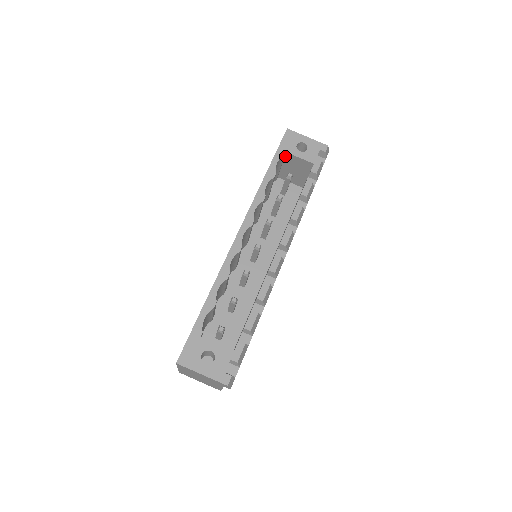
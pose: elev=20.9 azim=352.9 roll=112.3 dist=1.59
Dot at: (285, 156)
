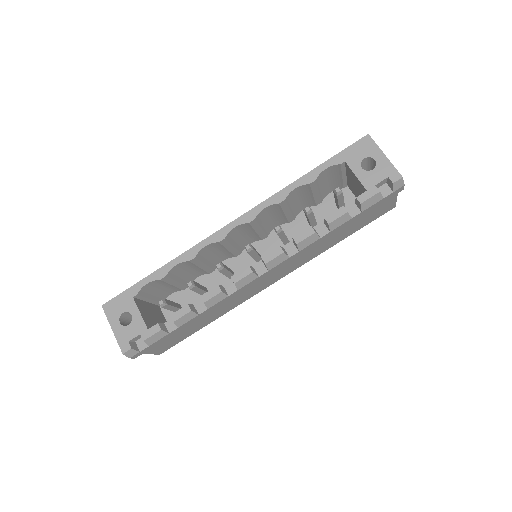
Dot at: (346, 165)
